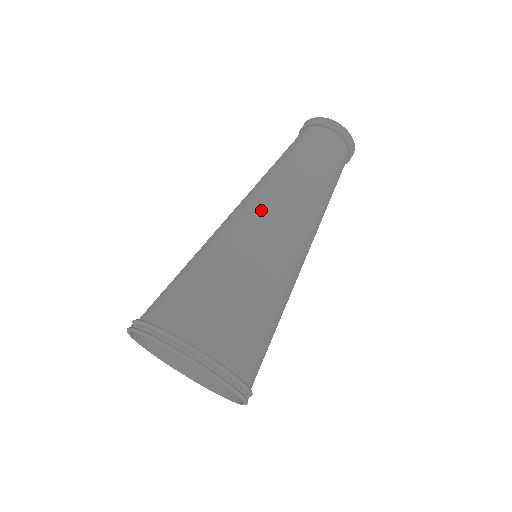
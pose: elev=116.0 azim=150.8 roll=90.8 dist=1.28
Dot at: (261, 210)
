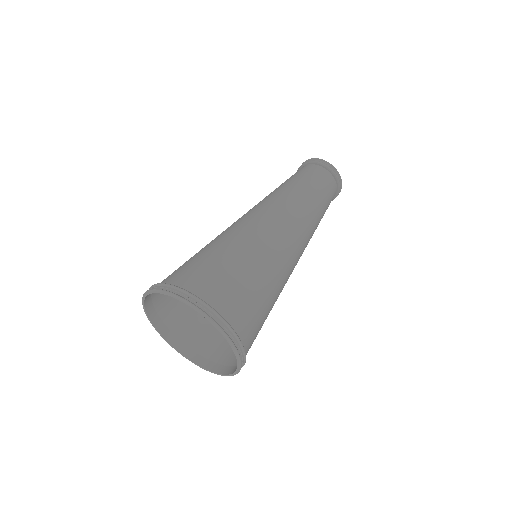
Dot at: (288, 230)
